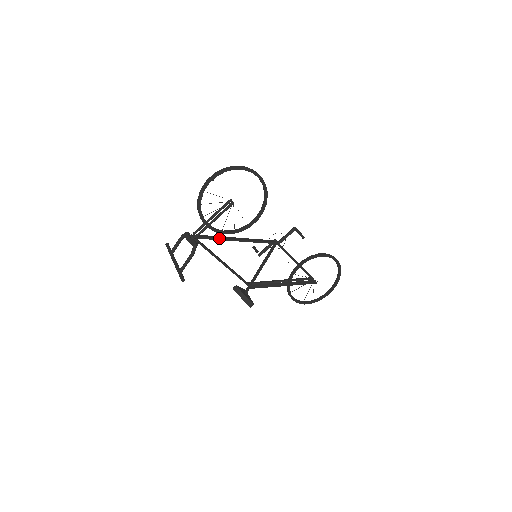
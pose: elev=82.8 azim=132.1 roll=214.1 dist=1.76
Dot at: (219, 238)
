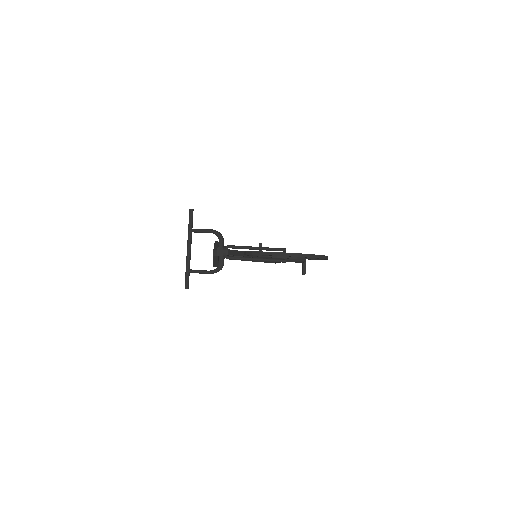
Dot at: (244, 256)
